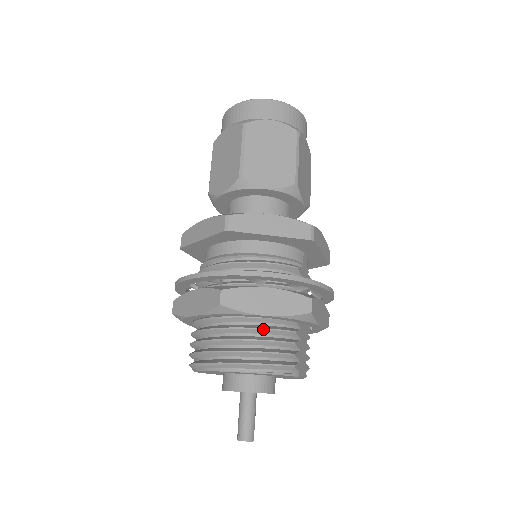
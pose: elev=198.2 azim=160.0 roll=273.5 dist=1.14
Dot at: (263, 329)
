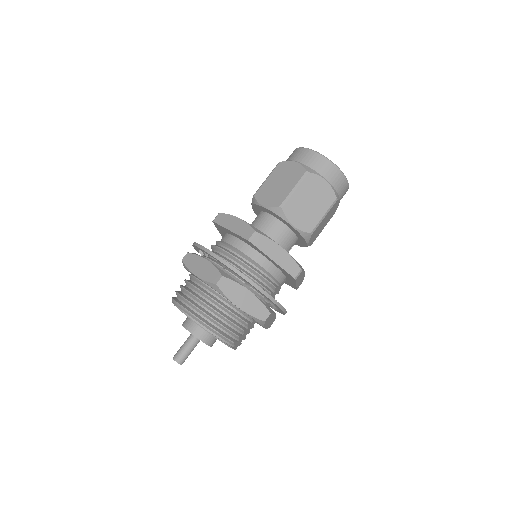
Dot at: (231, 312)
